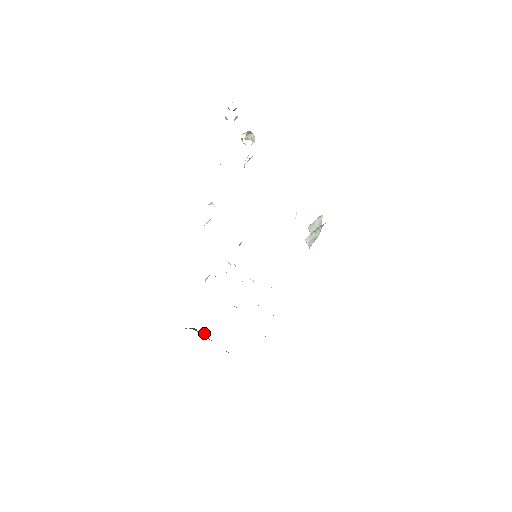
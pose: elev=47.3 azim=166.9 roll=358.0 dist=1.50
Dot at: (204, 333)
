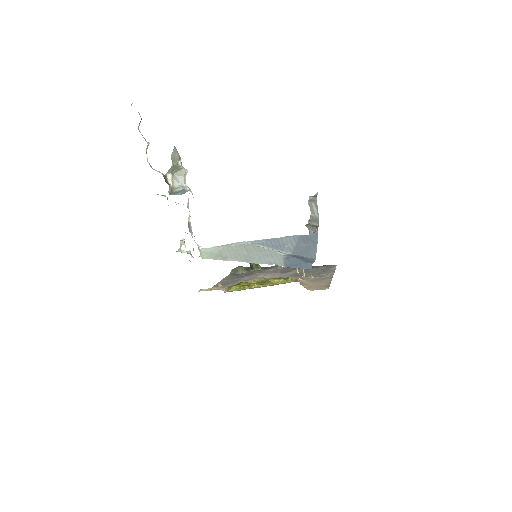
Dot at: (251, 263)
